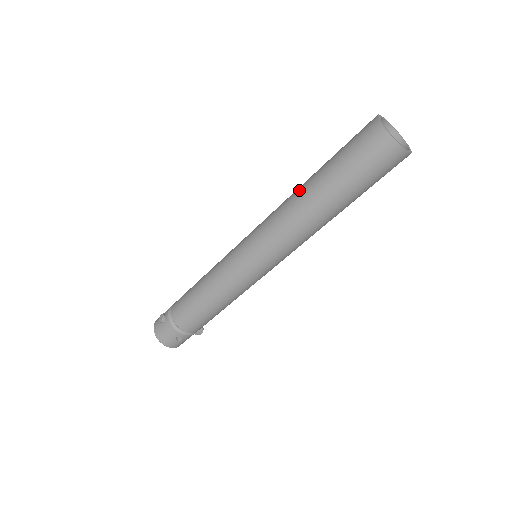
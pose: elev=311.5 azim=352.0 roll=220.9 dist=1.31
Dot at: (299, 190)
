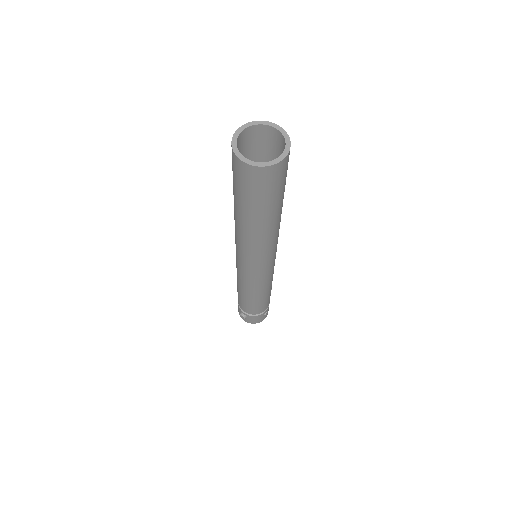
Dot at: (238, 225)
